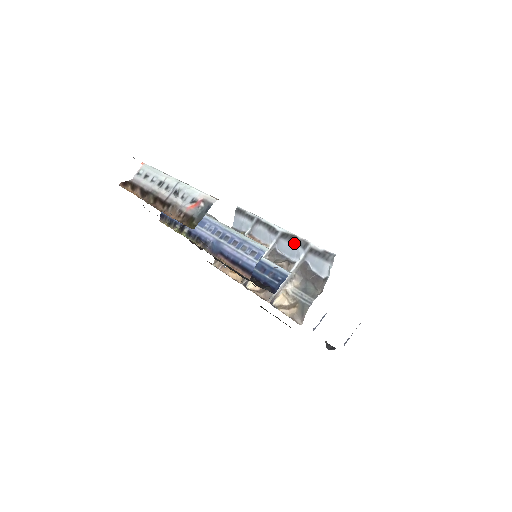
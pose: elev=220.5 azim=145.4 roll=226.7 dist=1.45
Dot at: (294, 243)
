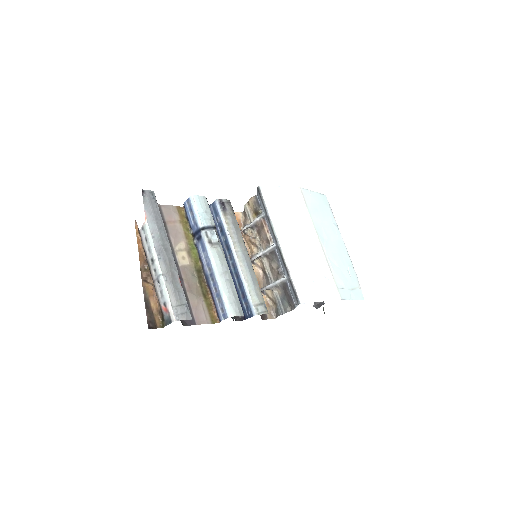
Dot at: (283, 264)
